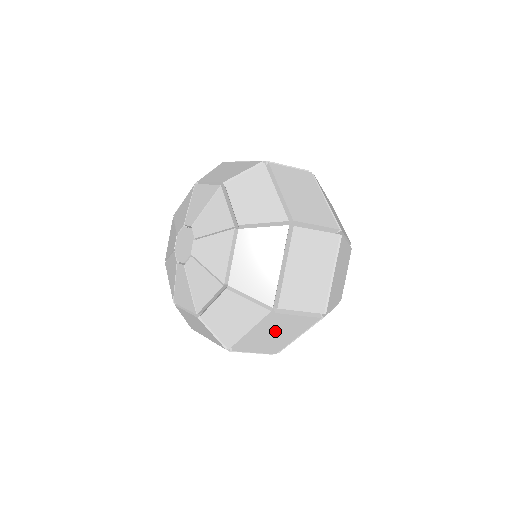
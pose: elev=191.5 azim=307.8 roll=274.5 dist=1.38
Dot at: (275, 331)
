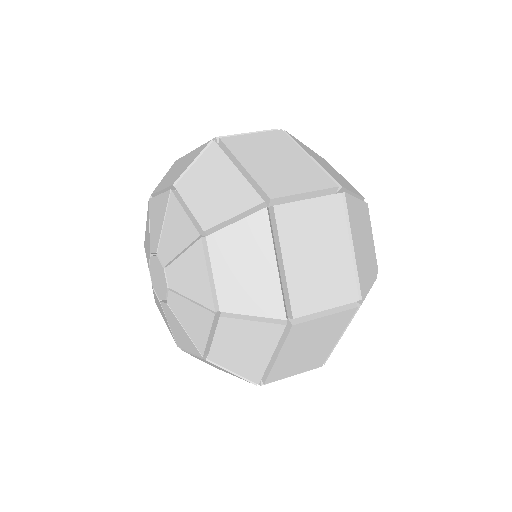
Dot at: occluded
